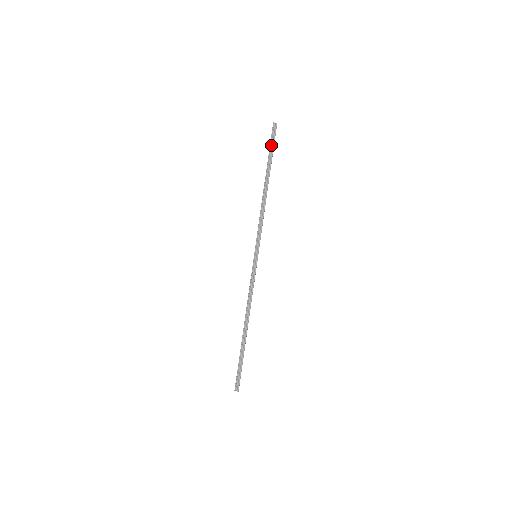
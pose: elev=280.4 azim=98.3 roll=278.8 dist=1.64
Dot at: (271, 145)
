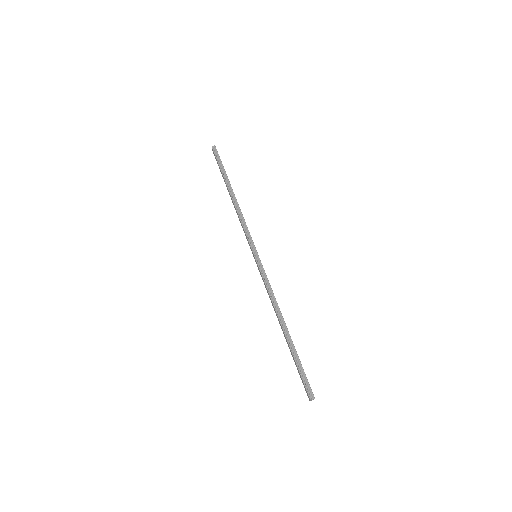
Dot at: (219, 163)
